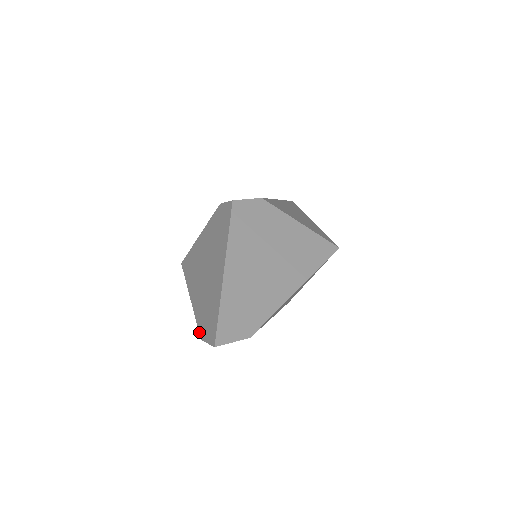
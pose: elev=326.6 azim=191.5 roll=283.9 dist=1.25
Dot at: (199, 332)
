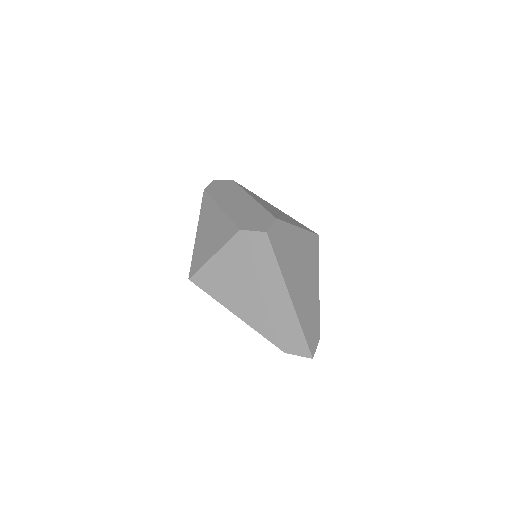
Dot at: occluded
